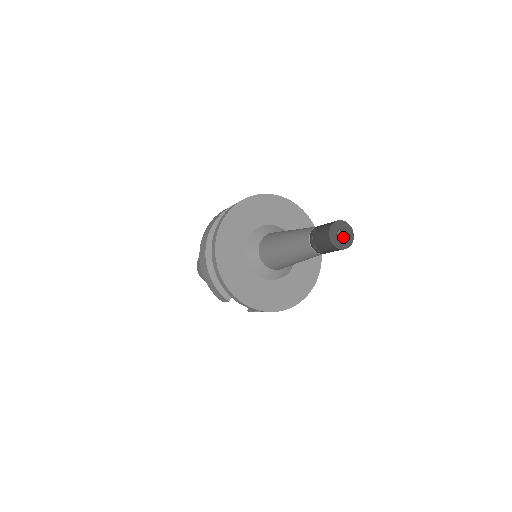
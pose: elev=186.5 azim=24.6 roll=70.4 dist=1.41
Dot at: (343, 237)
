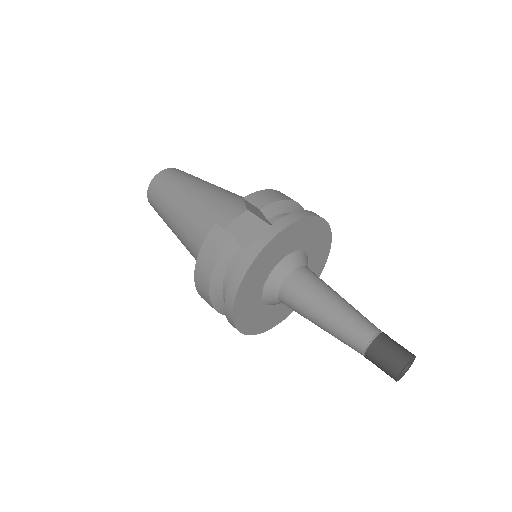
Dot at: occluded
